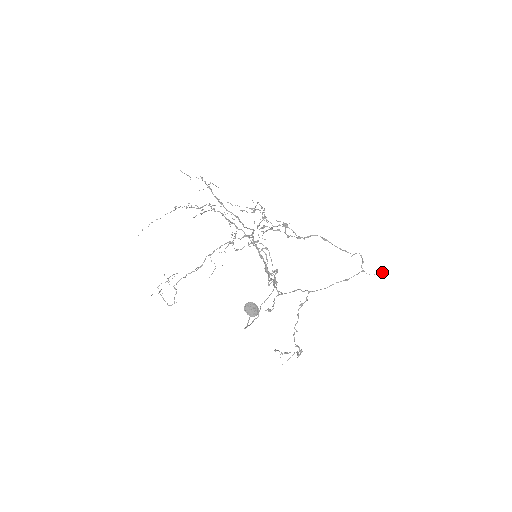
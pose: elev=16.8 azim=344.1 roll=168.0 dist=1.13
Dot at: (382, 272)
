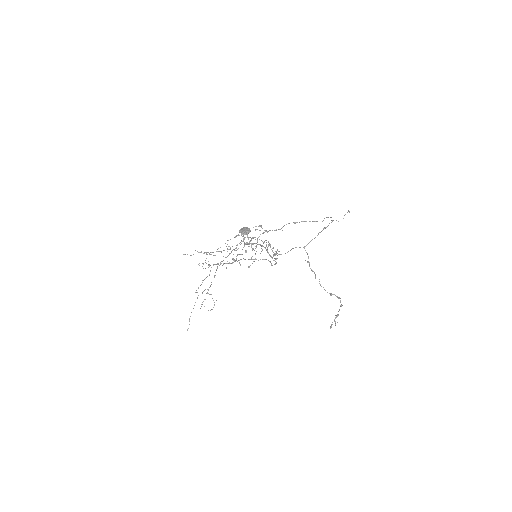
Dot at: (347, 212)
